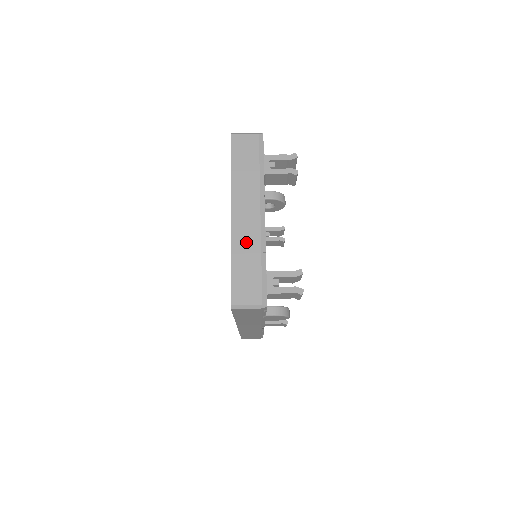
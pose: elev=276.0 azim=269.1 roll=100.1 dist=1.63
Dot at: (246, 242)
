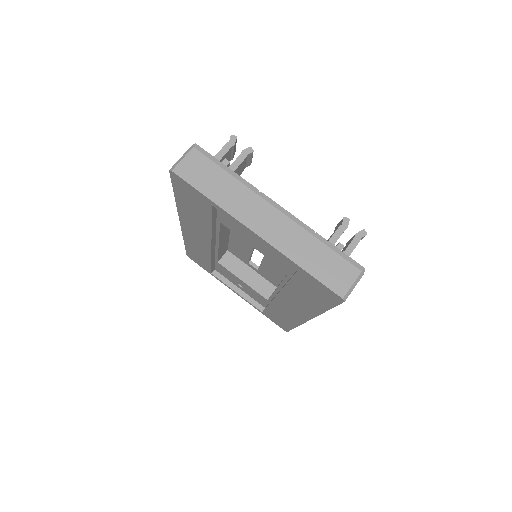
Dot at: (293, 241)
